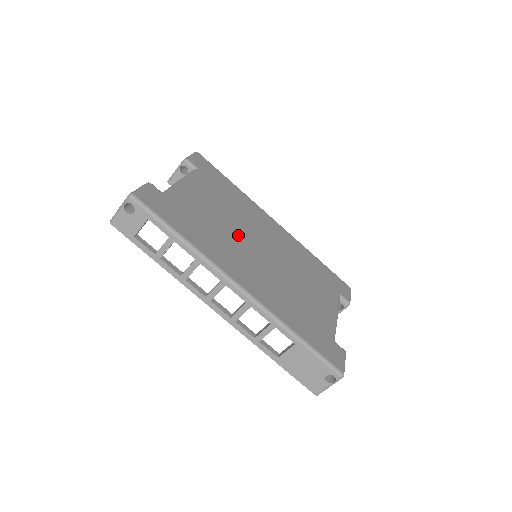
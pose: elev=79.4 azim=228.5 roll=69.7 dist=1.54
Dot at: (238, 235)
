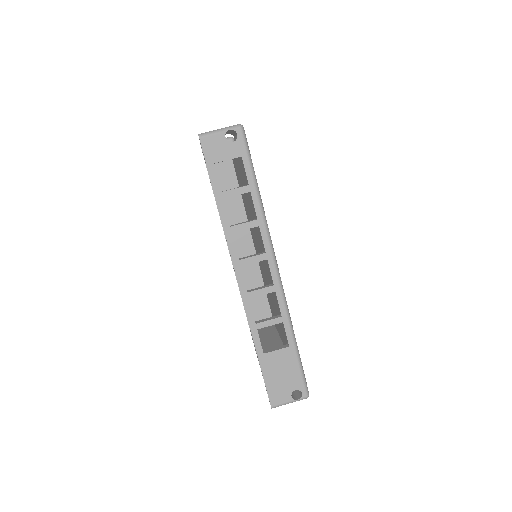
Dot at: occluded
